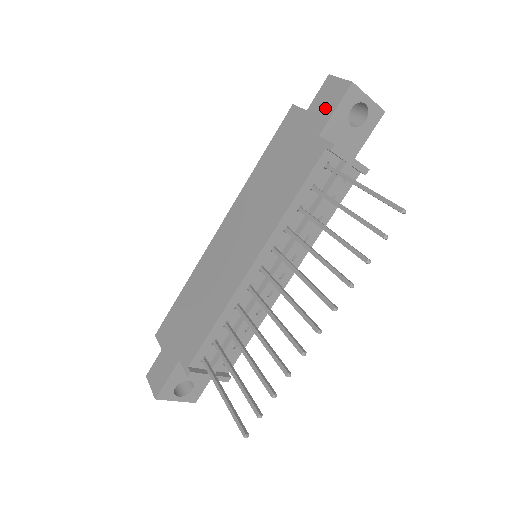
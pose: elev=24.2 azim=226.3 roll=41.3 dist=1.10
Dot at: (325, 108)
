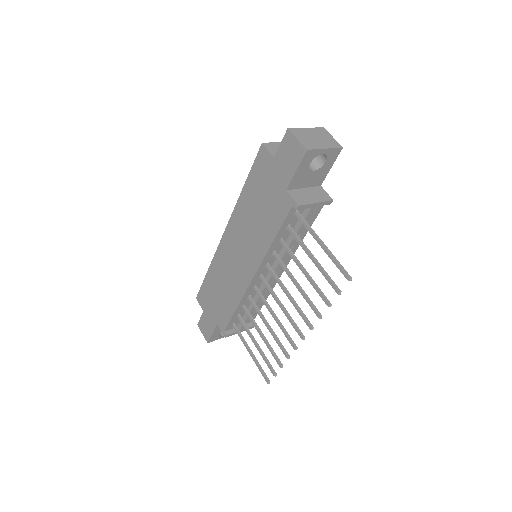
Dot at: (288, 165)
